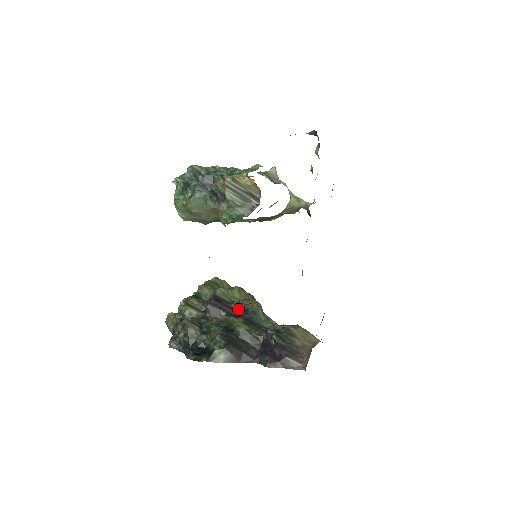
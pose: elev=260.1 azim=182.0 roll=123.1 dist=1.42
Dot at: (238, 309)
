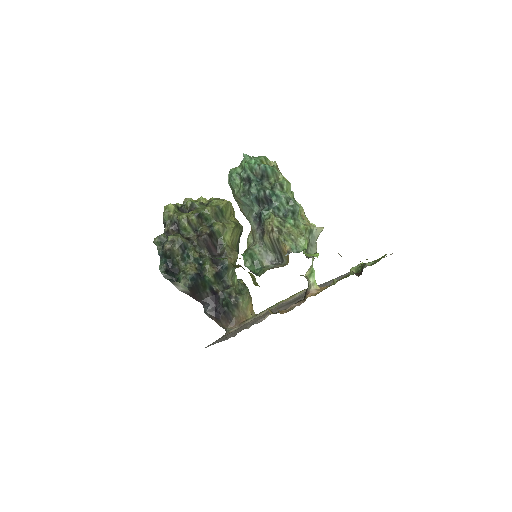
Dot at: (220, 251)
